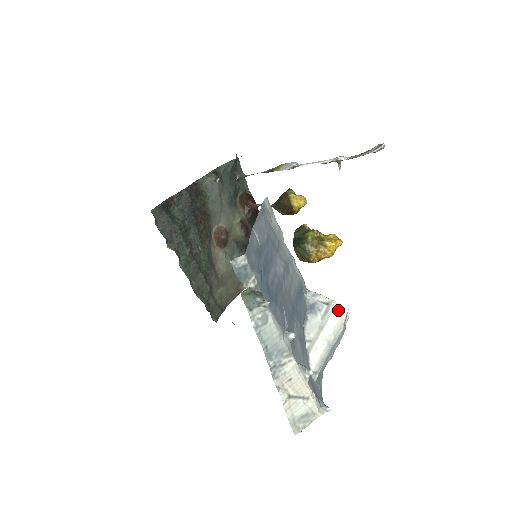
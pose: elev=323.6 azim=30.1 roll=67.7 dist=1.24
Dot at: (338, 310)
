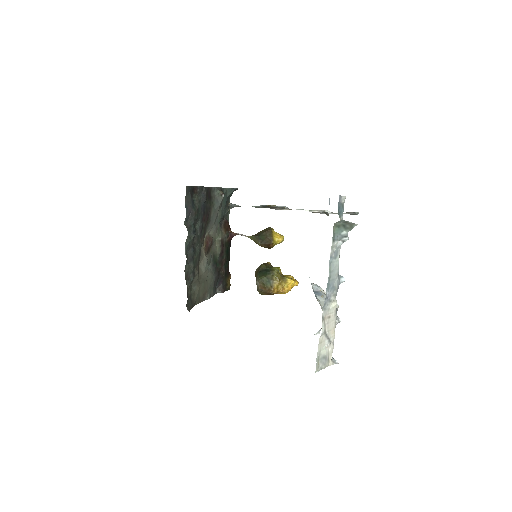
Dot at: occluded
